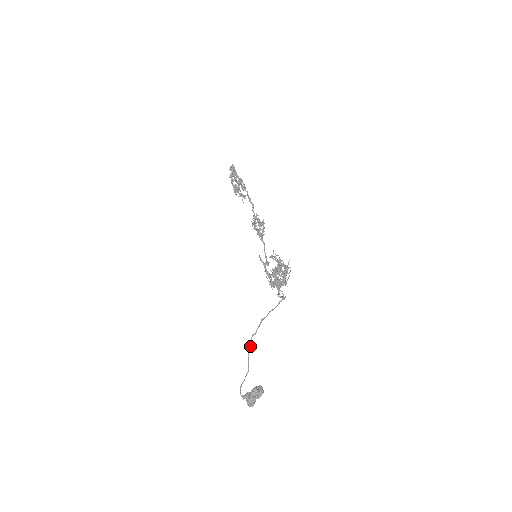
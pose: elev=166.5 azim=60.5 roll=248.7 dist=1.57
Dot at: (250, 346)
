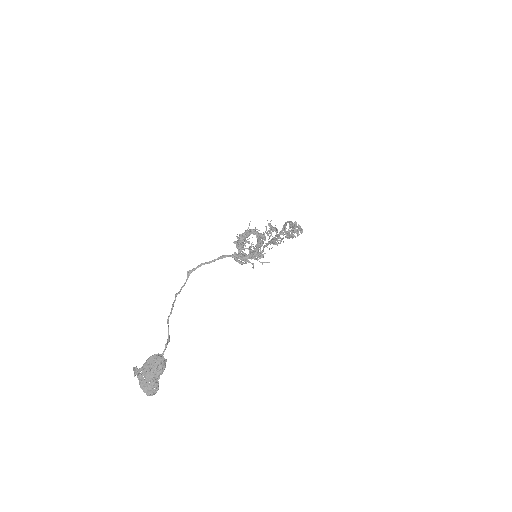
Dot at: (171, 310)
